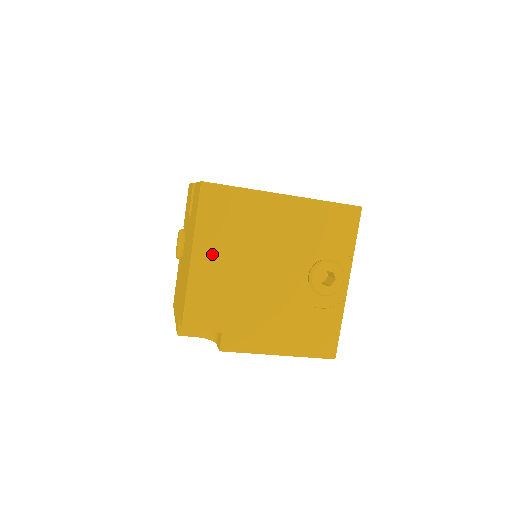
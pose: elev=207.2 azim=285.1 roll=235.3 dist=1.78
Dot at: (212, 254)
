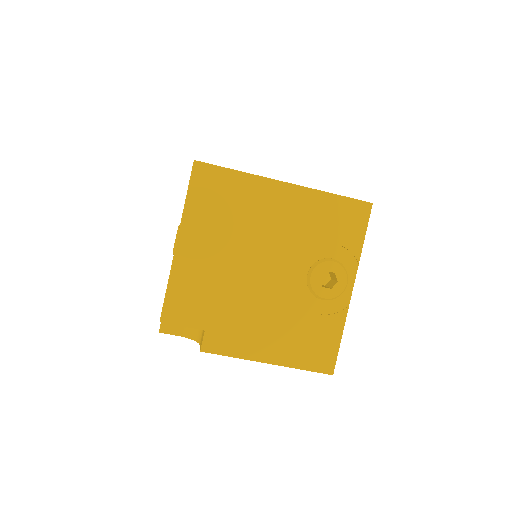
Dot at: (200, 241)
